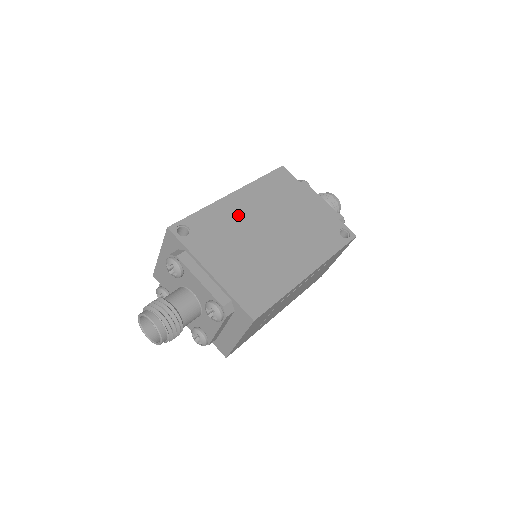
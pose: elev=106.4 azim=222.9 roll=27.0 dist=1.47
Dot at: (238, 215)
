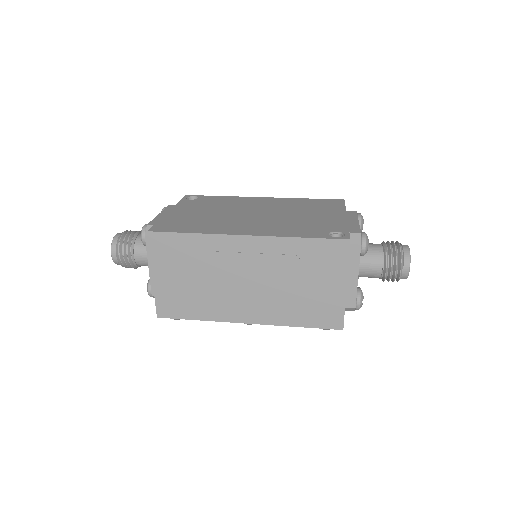
Dot at: (246, 203)
